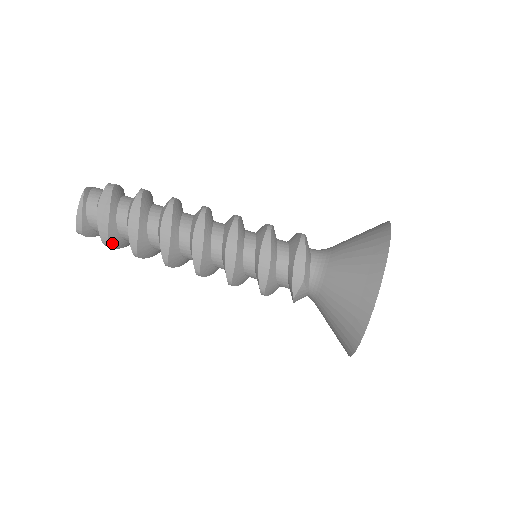
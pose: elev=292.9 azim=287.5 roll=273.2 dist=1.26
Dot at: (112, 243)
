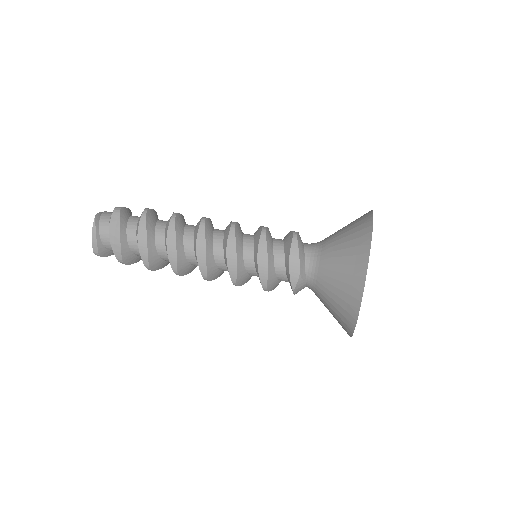
Dot at: (126, 260)
